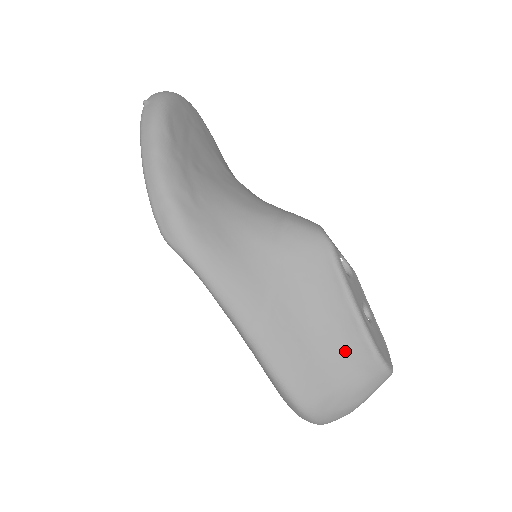
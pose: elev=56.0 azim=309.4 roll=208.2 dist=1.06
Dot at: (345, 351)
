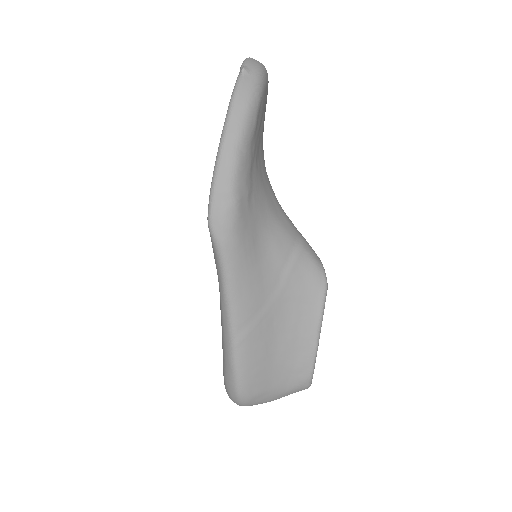
Dot at: (292, 366)
